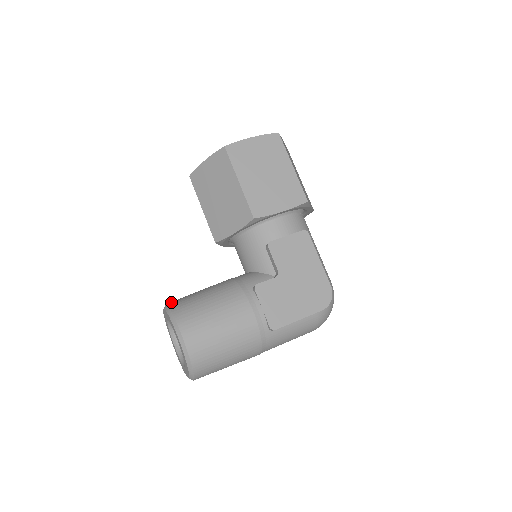
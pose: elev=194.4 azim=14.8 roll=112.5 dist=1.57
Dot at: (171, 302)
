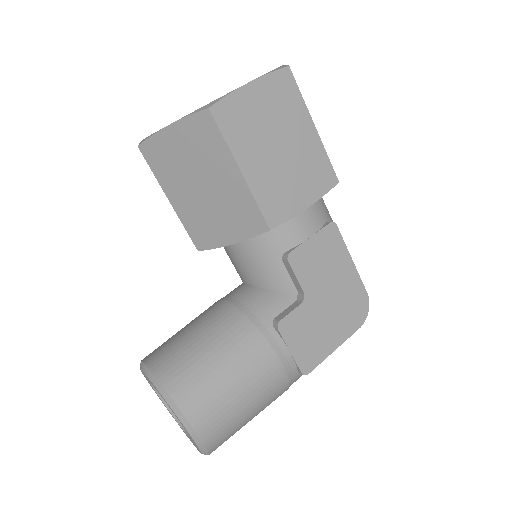
Dot at: (155, 364)
